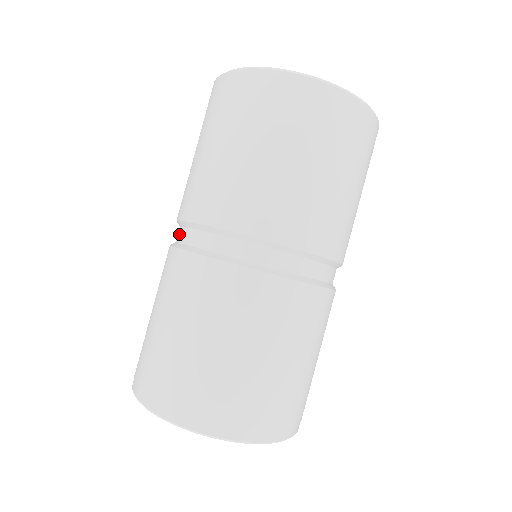
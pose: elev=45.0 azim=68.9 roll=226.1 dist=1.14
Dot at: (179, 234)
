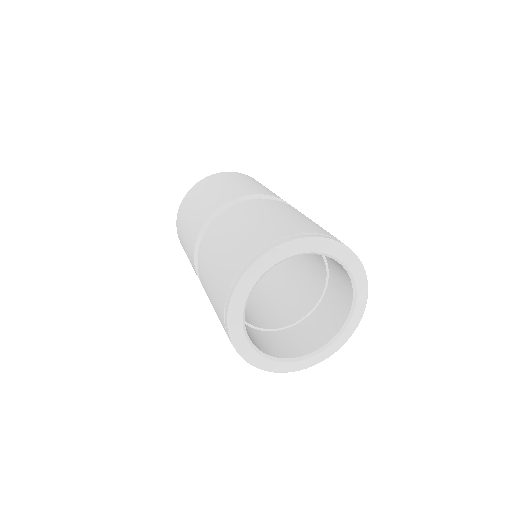
Dot at: occluded
